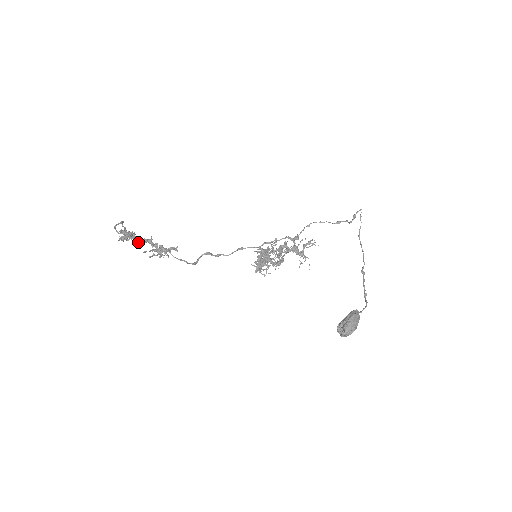
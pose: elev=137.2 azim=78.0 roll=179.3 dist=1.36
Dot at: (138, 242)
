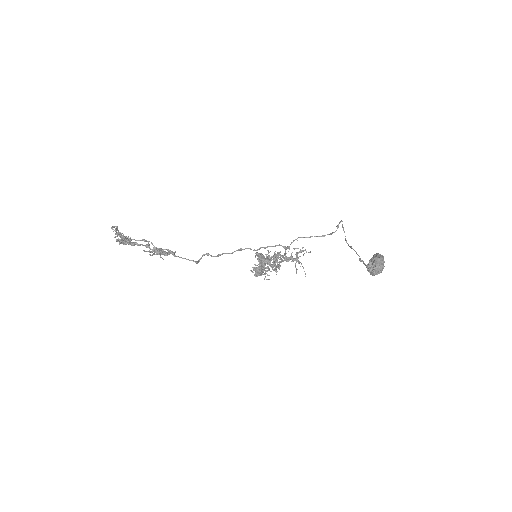
Dot at: (138, 240)
